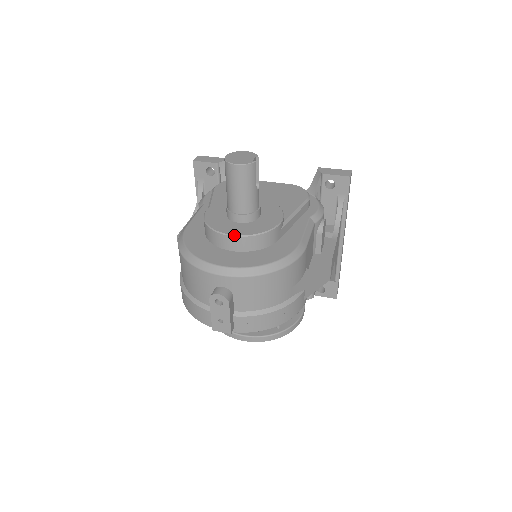
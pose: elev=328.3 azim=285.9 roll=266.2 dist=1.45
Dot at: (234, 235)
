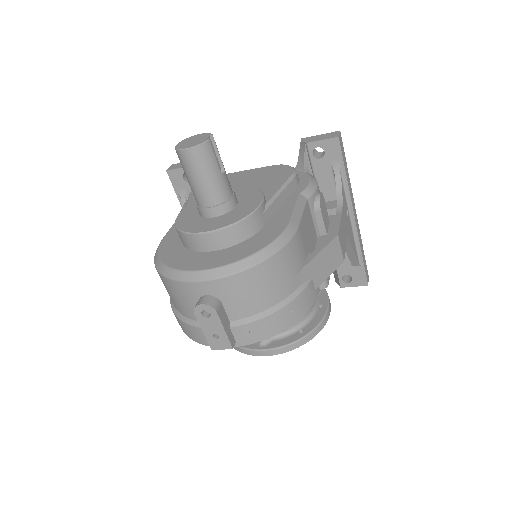
Dot at: (206, 232)
